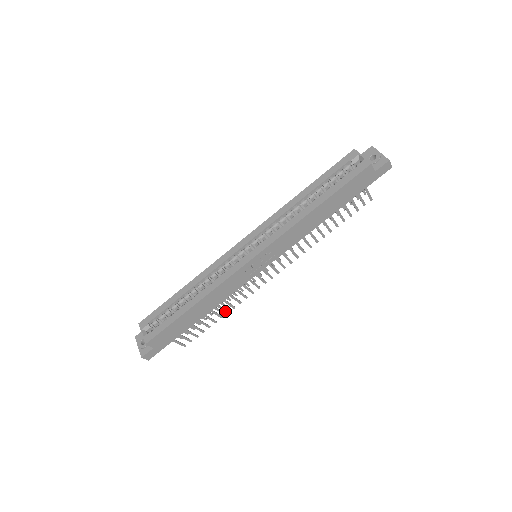
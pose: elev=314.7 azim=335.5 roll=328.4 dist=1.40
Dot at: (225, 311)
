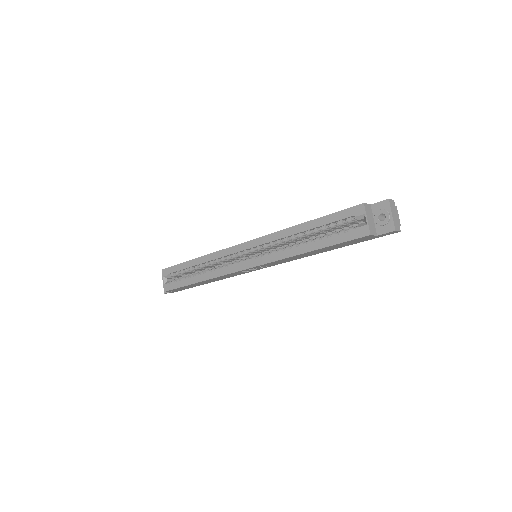
Dot at: occluded
